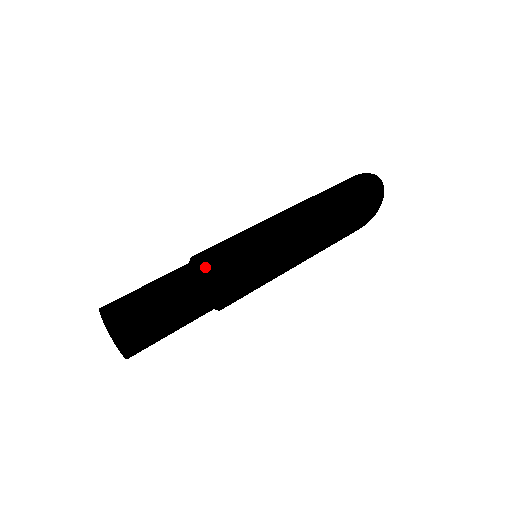
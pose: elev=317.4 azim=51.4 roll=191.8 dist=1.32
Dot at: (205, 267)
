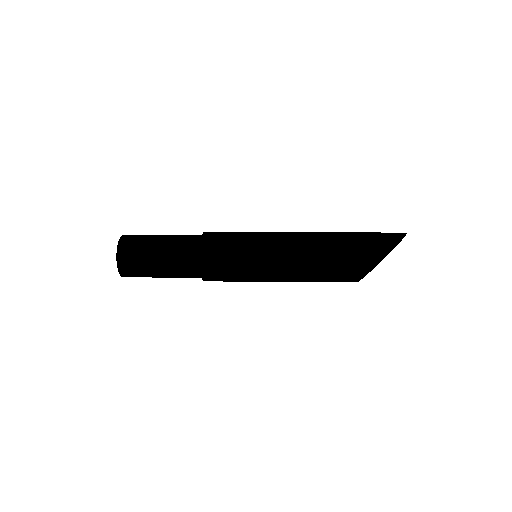
Dot at: occluded
